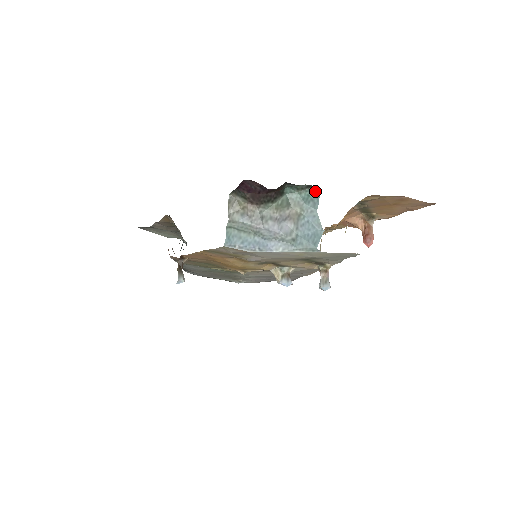
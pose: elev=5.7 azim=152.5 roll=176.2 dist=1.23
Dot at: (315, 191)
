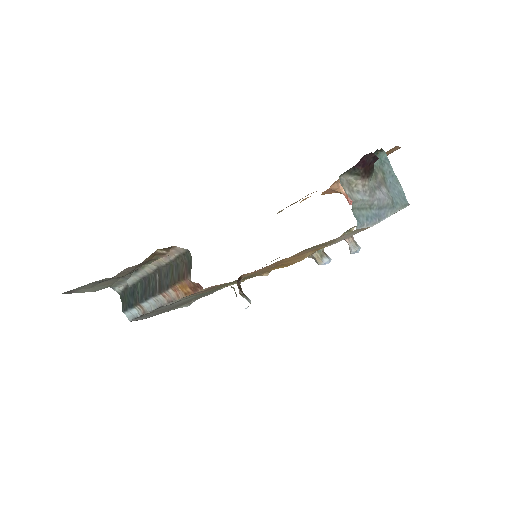
Dot at: (383, 153)
